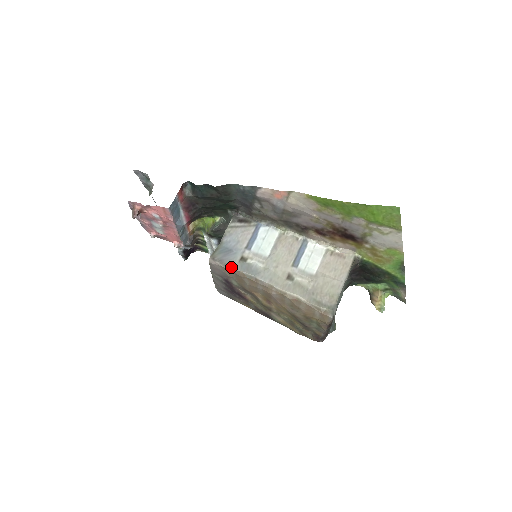
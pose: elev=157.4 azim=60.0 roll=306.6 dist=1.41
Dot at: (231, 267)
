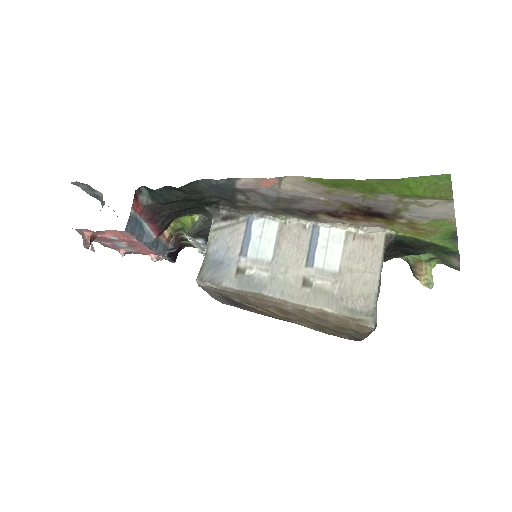
Dot at: (227, 286)
